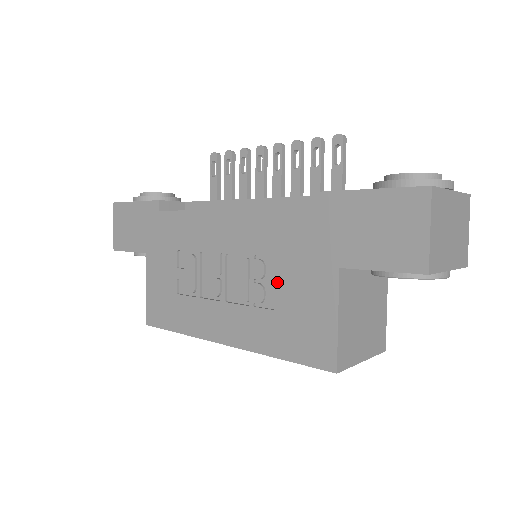
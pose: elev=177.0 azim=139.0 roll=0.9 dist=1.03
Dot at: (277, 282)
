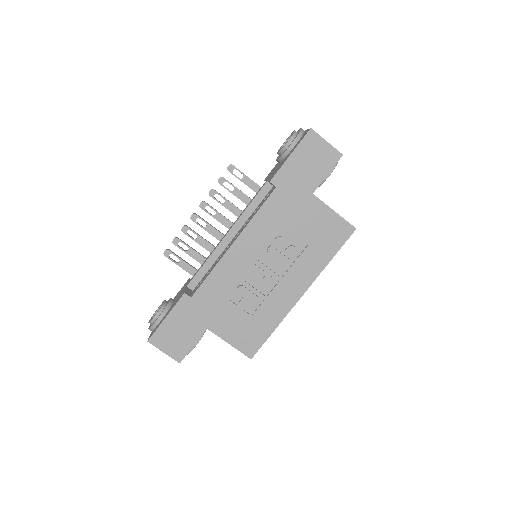
Dot at: (294, 235)
